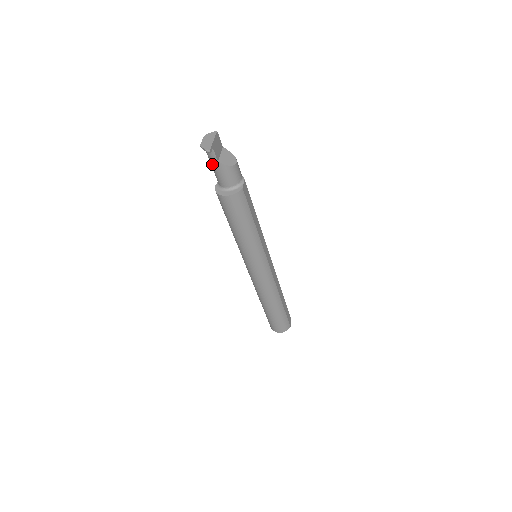
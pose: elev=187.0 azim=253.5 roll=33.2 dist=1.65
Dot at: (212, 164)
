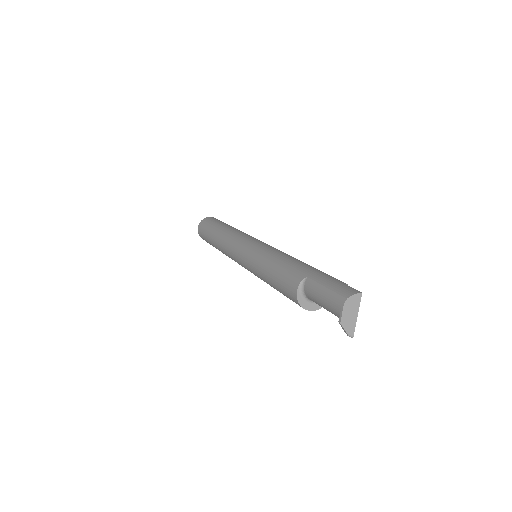
Dot at: (327, 310)
